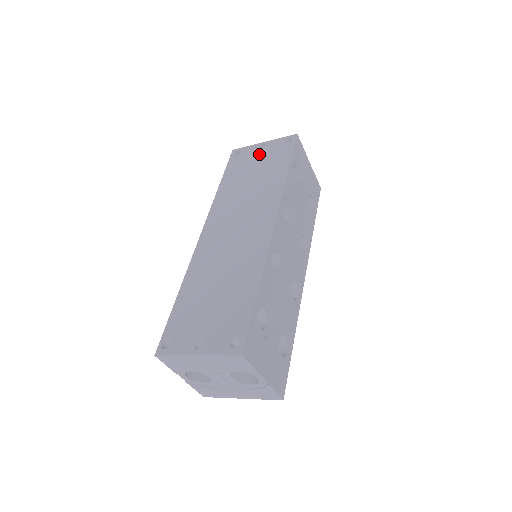
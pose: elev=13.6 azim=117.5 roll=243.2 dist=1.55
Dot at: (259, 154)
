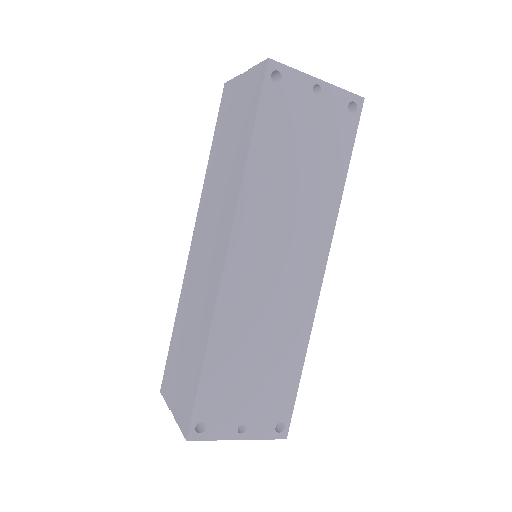
Dot at: (312, 109)
